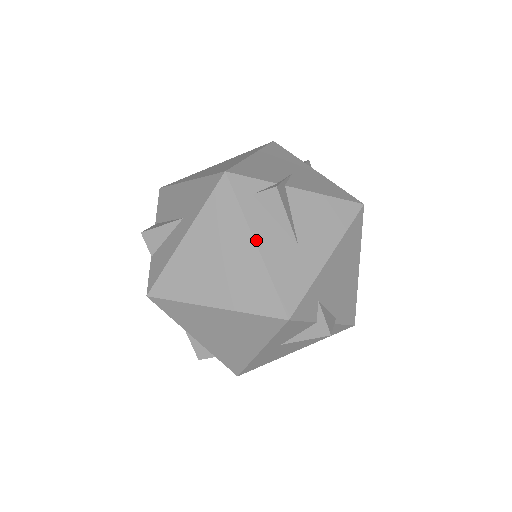
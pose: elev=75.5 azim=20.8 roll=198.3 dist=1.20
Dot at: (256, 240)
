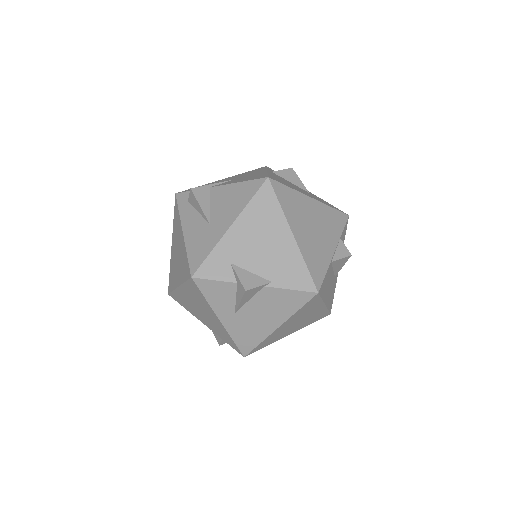
Dot at: (183, 229)
